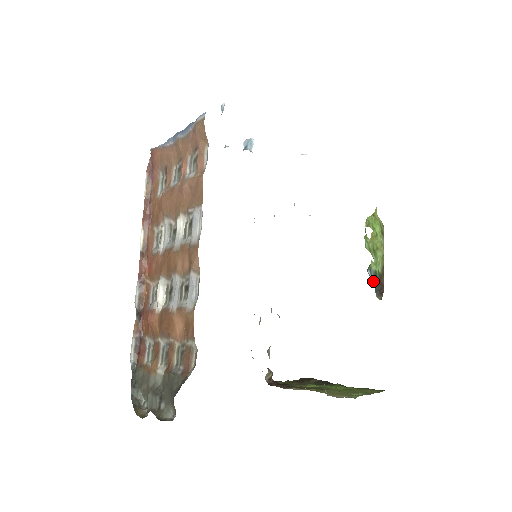
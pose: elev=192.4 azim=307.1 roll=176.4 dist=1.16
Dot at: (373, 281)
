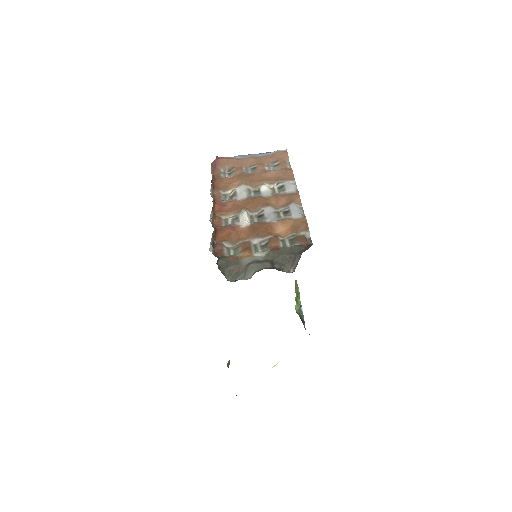
Dot at: (303, 315)
